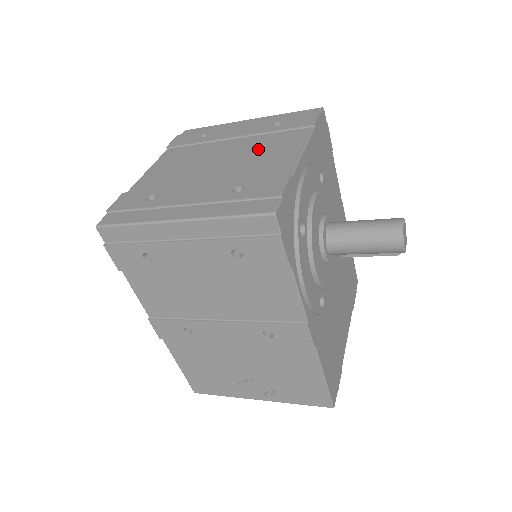
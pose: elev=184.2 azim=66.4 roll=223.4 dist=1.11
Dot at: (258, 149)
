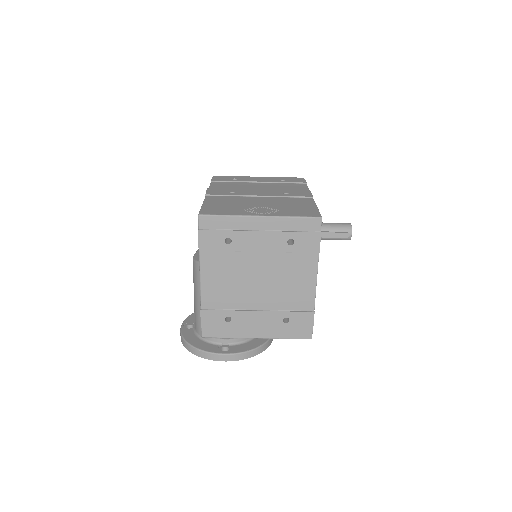
Dot at: occluded
